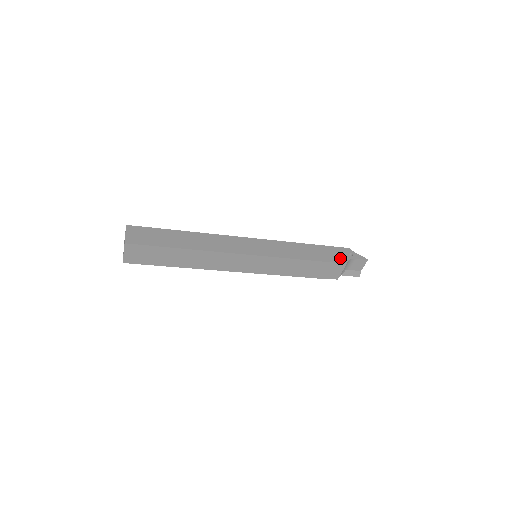
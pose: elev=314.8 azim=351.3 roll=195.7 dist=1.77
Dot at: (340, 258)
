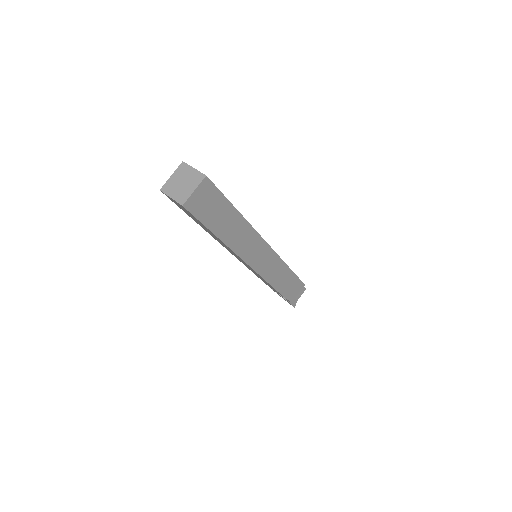
Dot at: occluded
